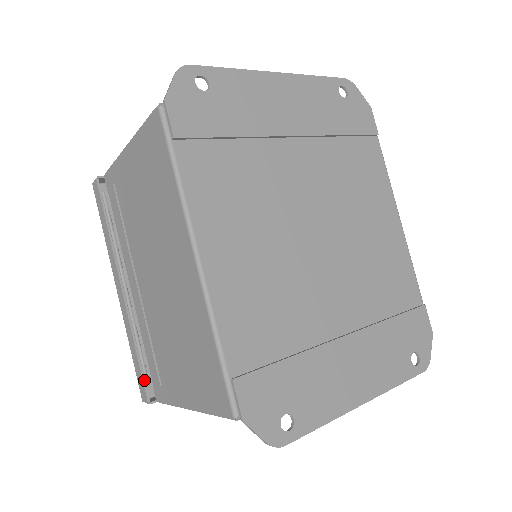
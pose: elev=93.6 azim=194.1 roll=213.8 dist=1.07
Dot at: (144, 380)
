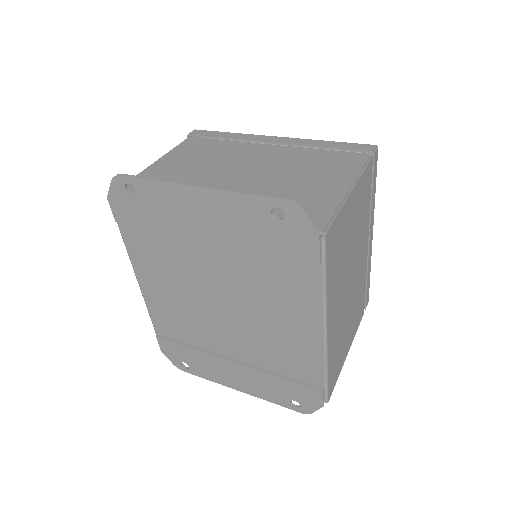
Dot at: occluded
